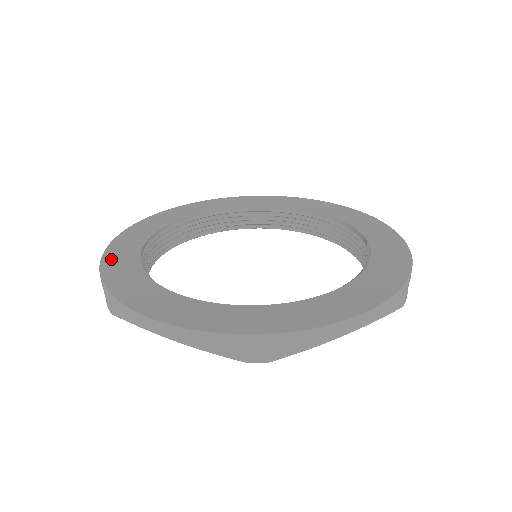
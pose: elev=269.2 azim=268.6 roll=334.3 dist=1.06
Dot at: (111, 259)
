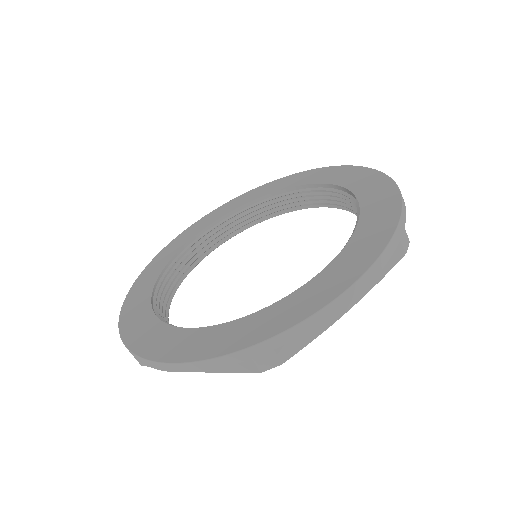
Dot at: (127, 314)
